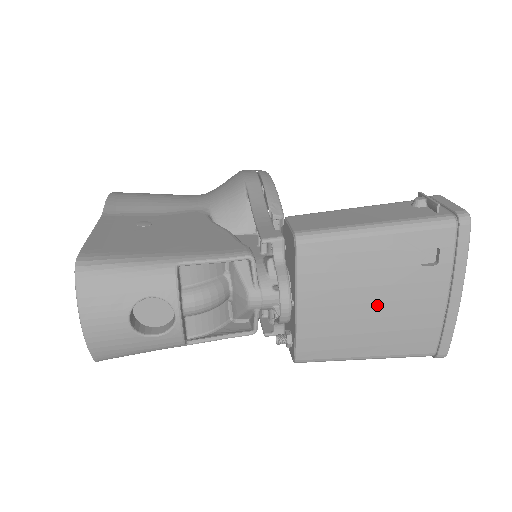
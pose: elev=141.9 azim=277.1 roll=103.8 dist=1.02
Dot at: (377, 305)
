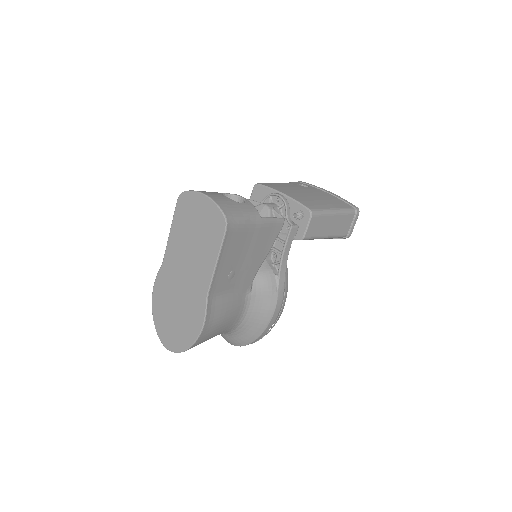
Dot at: (308, 193)
